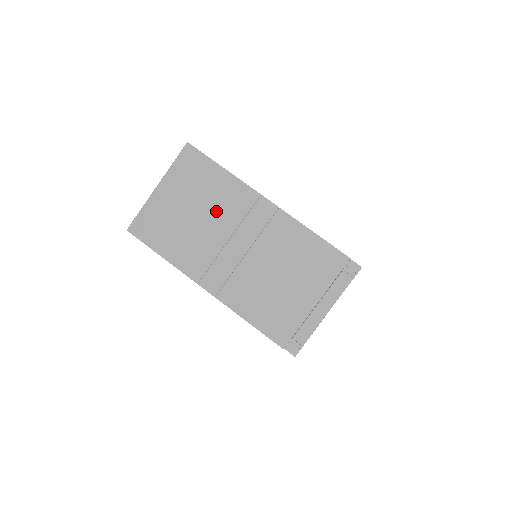
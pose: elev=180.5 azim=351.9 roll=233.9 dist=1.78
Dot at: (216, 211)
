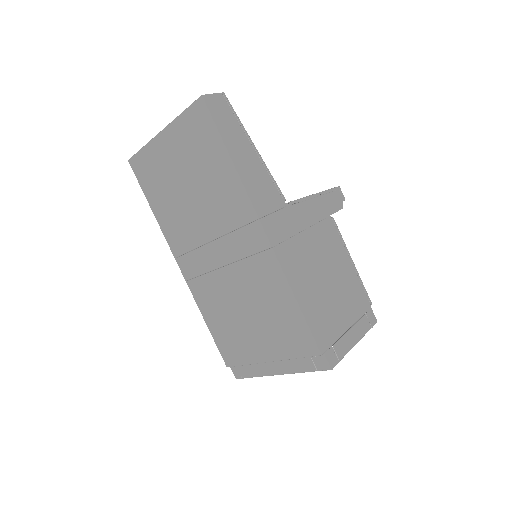
Dot at: (209, 202)
